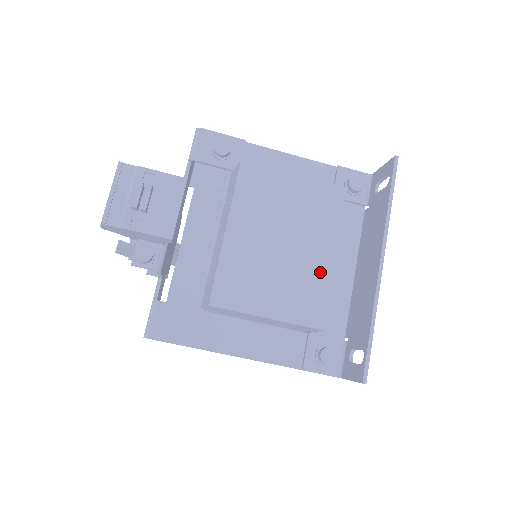
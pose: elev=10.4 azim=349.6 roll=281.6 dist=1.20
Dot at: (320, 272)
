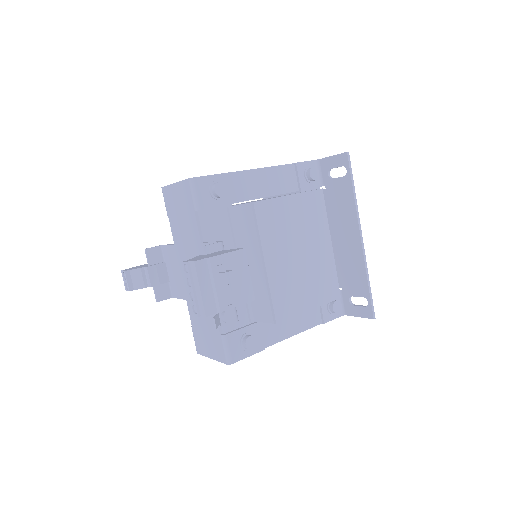
Dot at: (327, 260)
